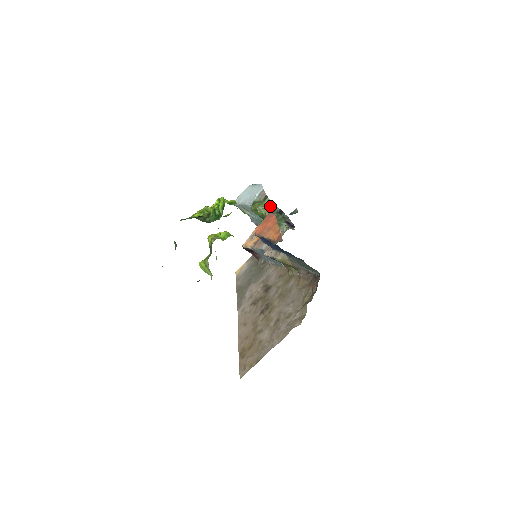
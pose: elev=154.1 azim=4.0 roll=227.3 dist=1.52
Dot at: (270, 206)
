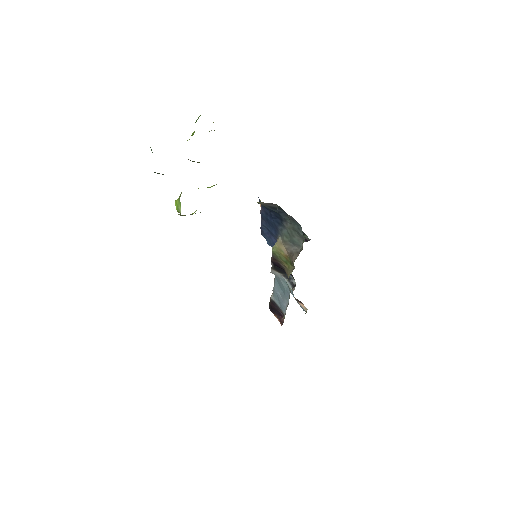
Dot at: occluded
